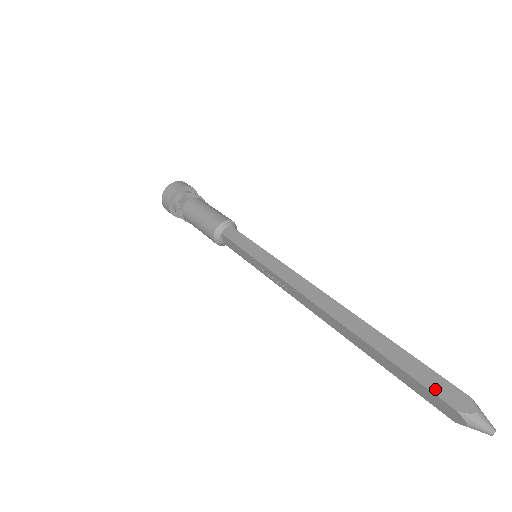
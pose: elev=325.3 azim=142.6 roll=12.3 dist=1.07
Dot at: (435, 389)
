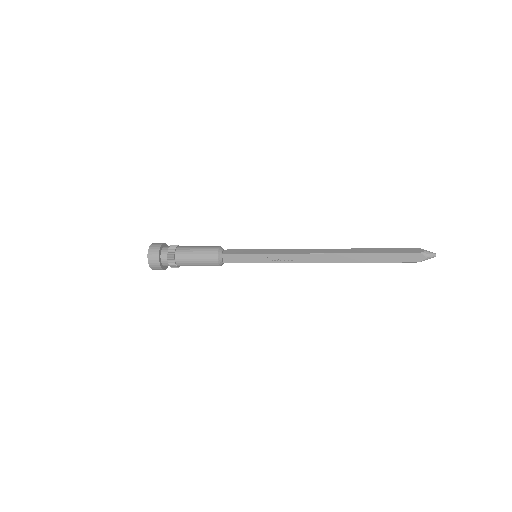
Dot at: (405, 252)
